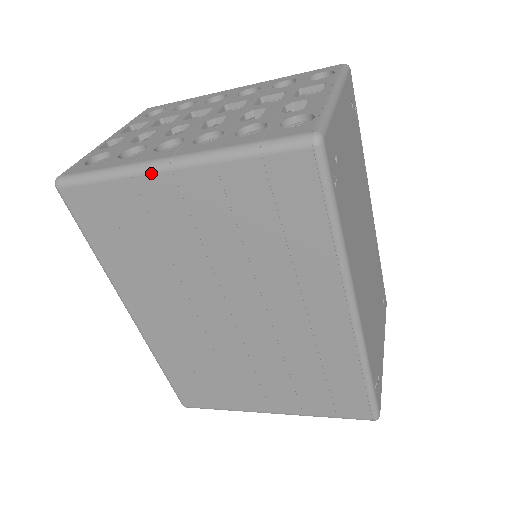
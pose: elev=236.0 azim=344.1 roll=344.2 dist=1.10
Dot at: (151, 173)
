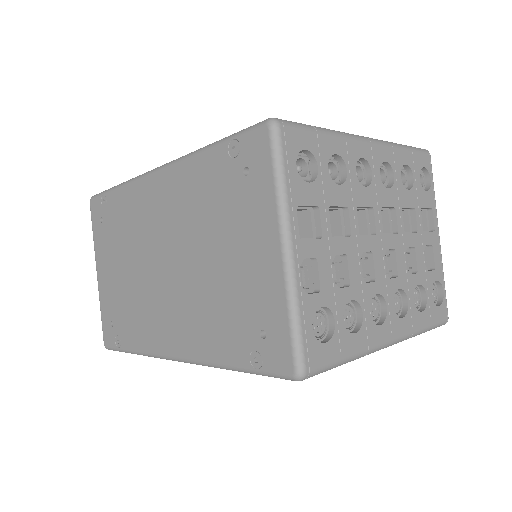
Dot at: occluded
